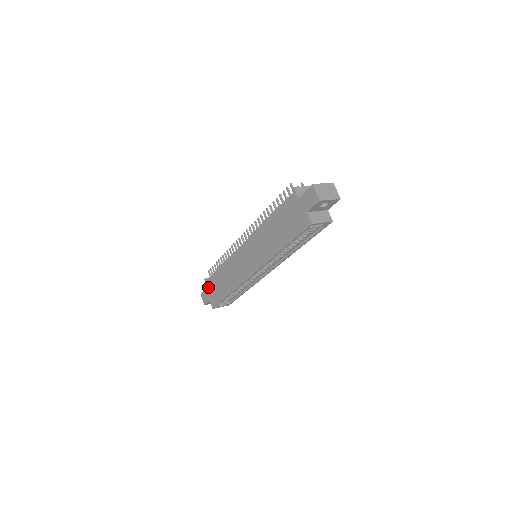
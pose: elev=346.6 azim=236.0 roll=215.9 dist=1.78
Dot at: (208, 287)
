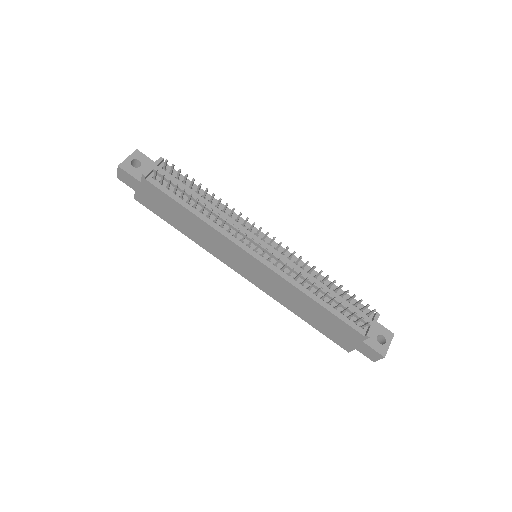
Dot at: (144, 186)
